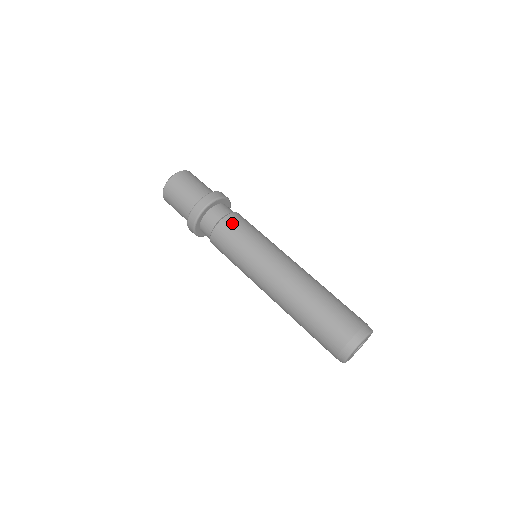
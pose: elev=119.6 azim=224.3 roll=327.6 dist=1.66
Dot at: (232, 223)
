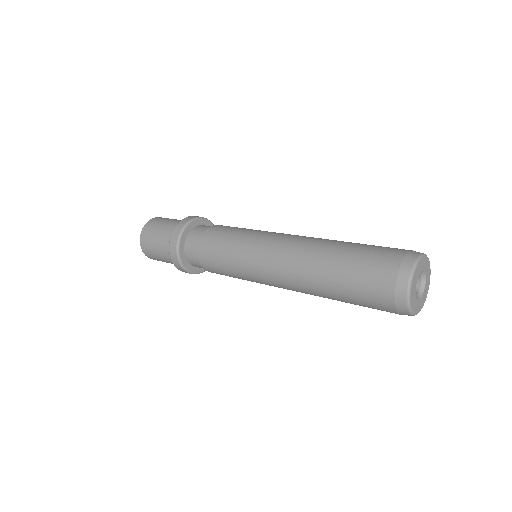
Dot at: (222, 226)
